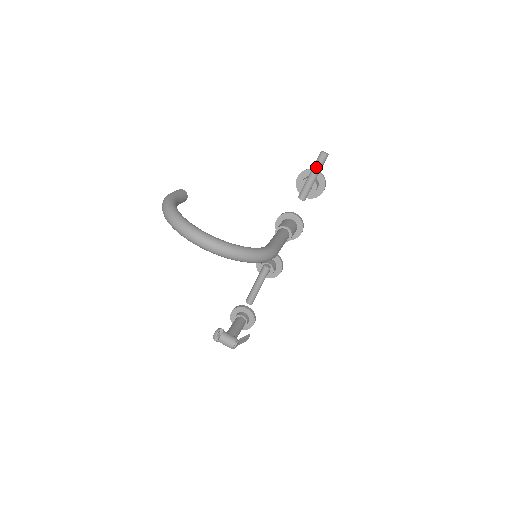
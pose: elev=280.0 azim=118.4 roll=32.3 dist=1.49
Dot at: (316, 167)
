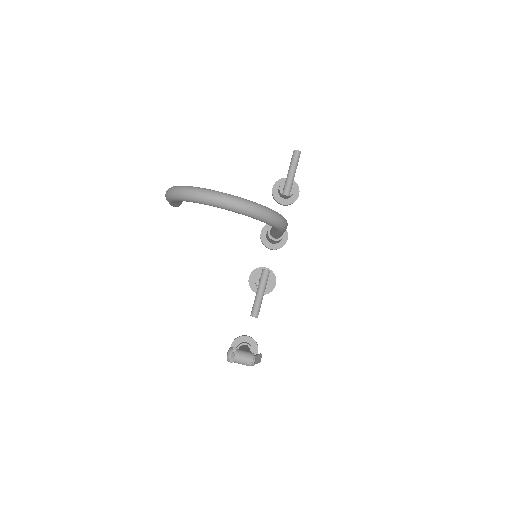
Dot at: (293, 163)
